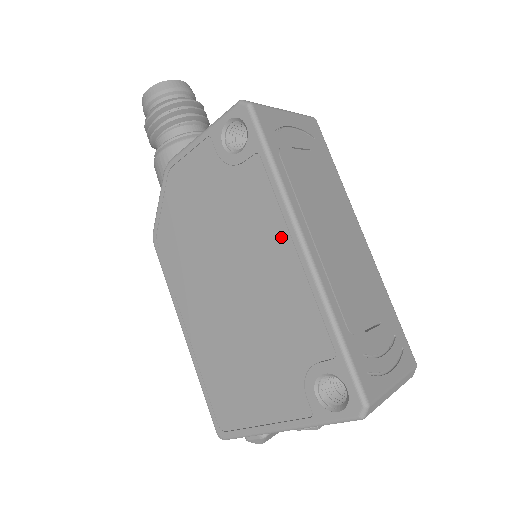
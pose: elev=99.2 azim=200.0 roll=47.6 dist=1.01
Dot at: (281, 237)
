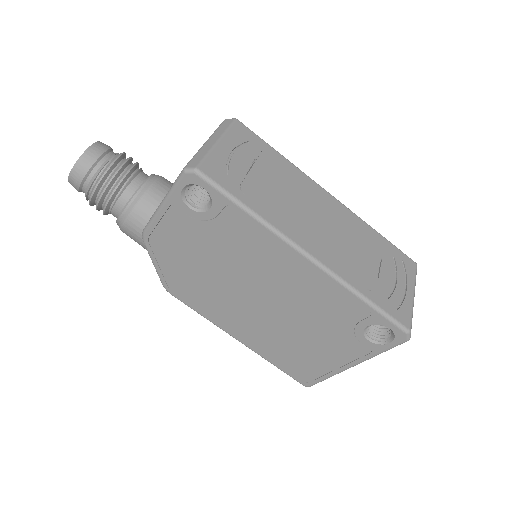
Dot at: (285, 256)
